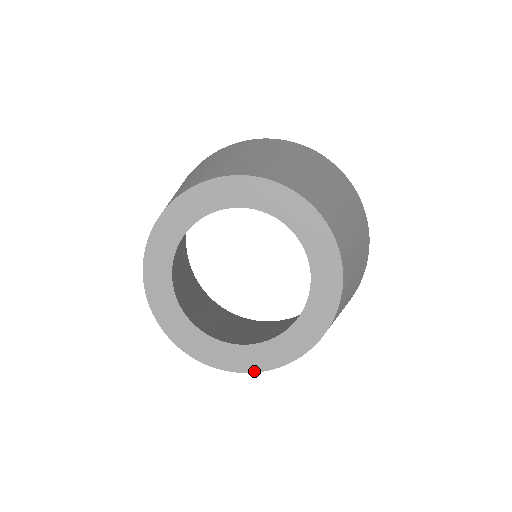
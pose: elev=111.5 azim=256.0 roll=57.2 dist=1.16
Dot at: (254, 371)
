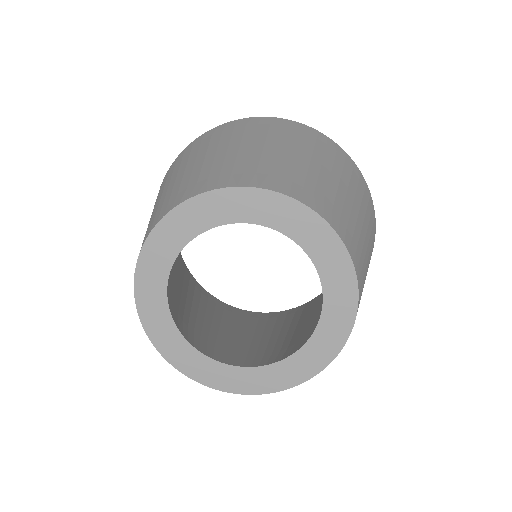
Dot at: (267, 392)
